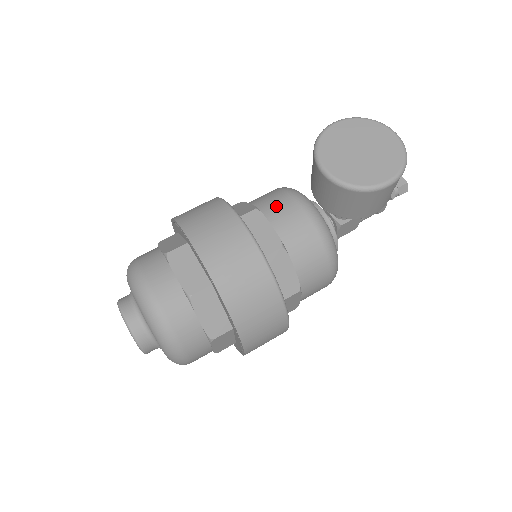
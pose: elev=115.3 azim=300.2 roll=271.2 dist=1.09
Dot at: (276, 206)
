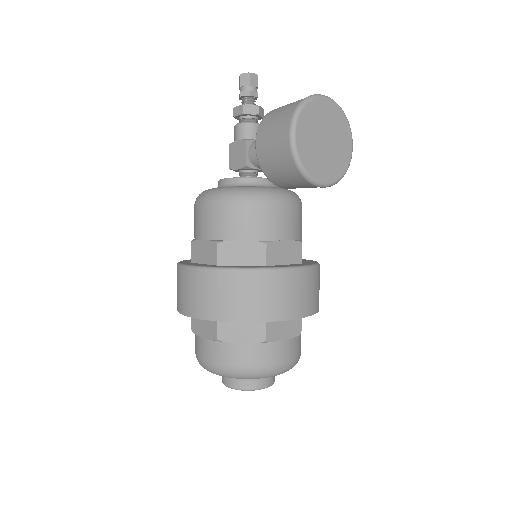
Dot at: (270, 224)
